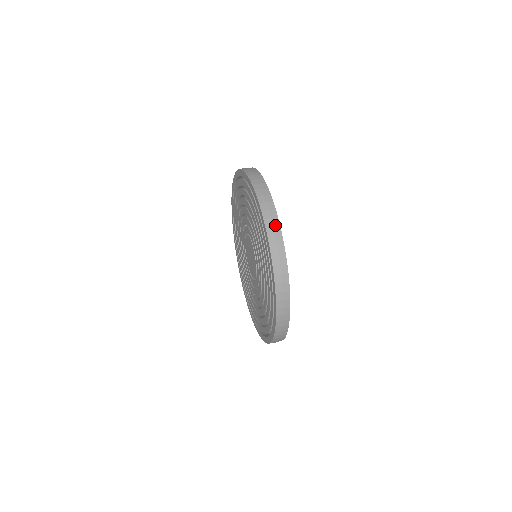
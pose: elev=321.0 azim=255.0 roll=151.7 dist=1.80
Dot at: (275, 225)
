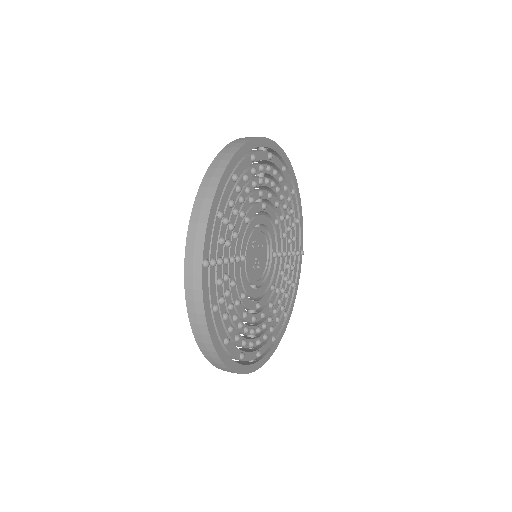
Dot at: occluded
